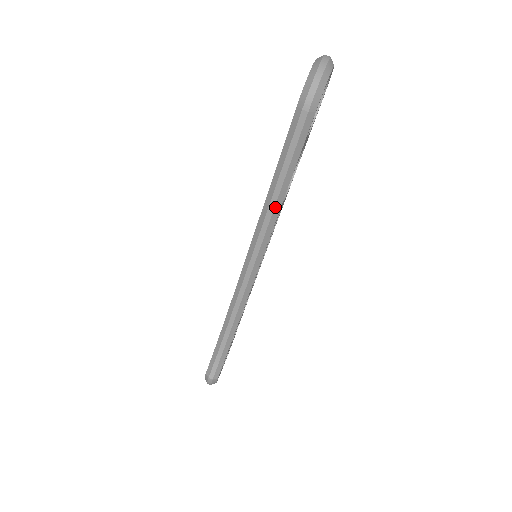
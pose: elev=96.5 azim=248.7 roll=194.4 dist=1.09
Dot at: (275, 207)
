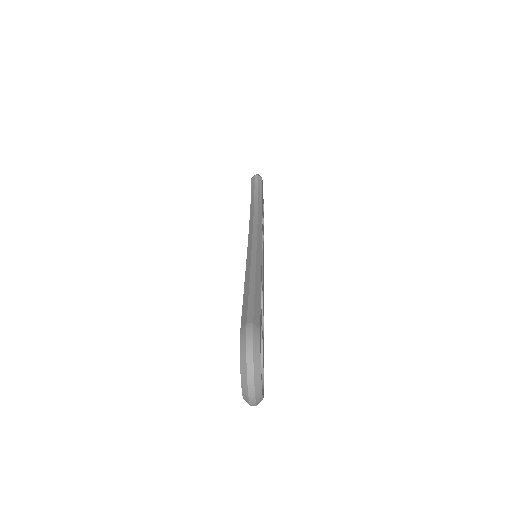
Dot at: occluded
